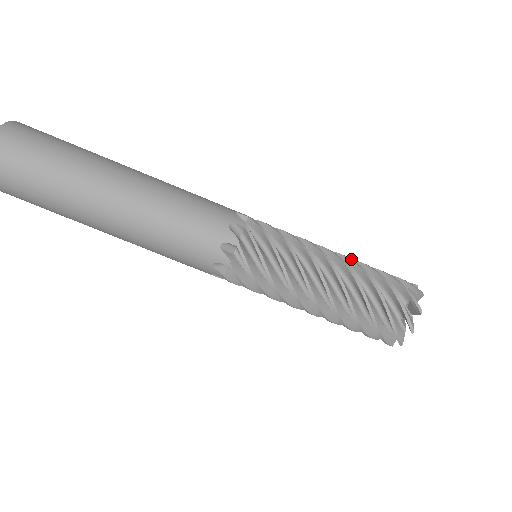
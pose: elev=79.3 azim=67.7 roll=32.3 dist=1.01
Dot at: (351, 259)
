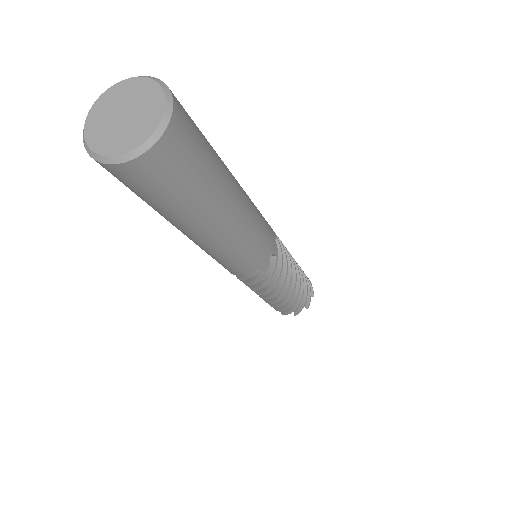
Dot at: occluded
